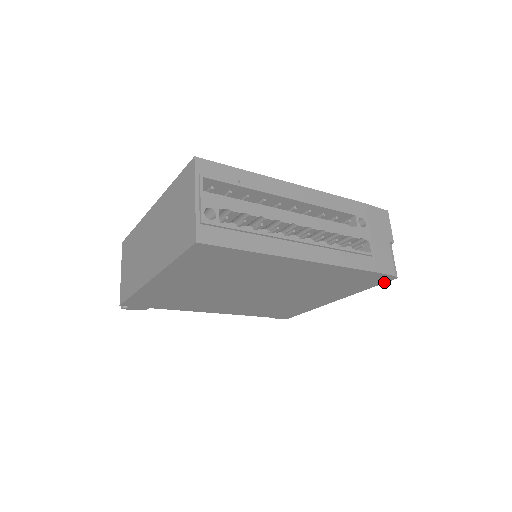
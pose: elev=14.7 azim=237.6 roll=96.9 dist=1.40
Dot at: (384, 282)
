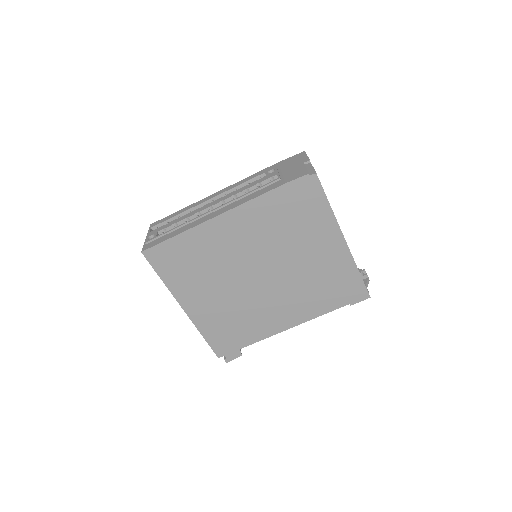
Dot at: (320, 186)
